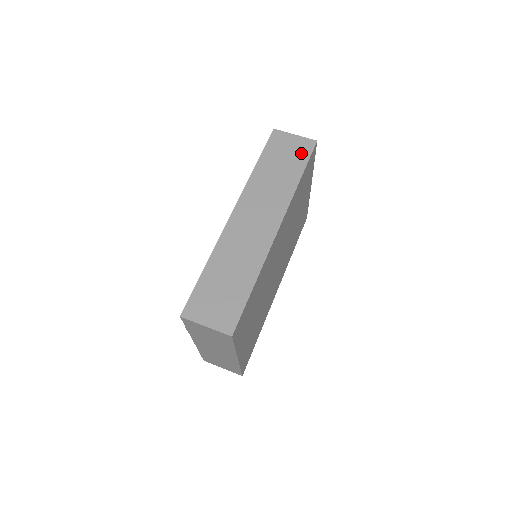
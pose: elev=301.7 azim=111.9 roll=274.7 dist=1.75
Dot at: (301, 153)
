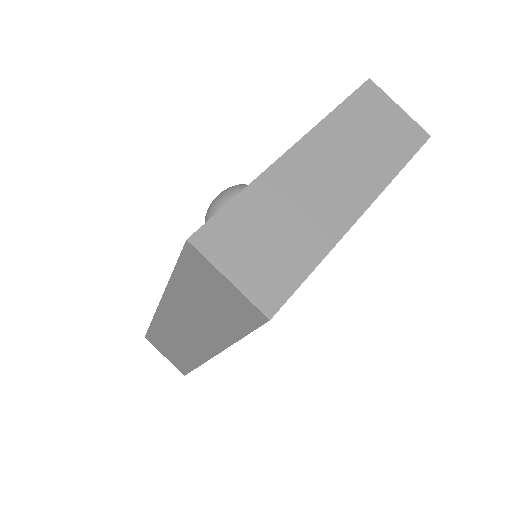
Dot at: (238, 315)
